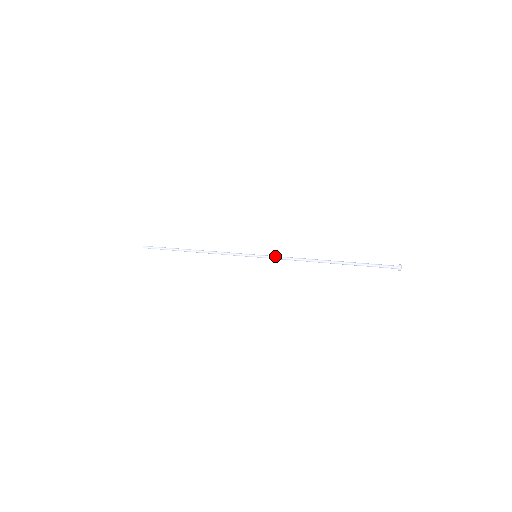
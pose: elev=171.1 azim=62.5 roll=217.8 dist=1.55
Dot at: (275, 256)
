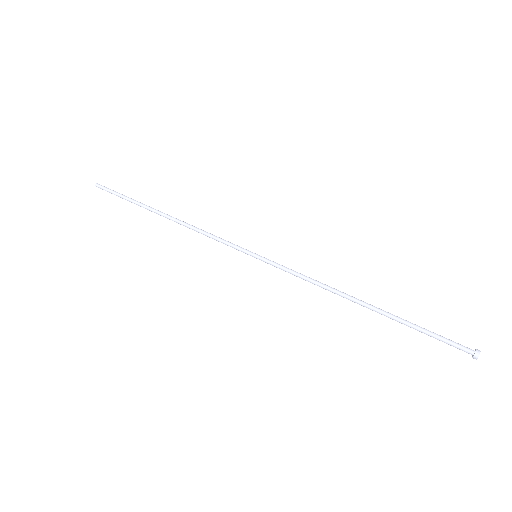
Dot at: occluded
